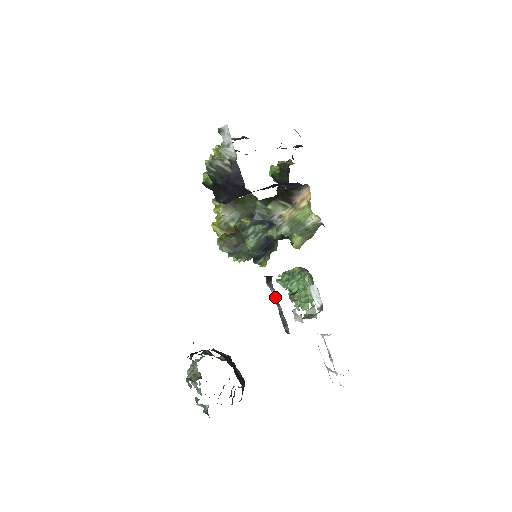
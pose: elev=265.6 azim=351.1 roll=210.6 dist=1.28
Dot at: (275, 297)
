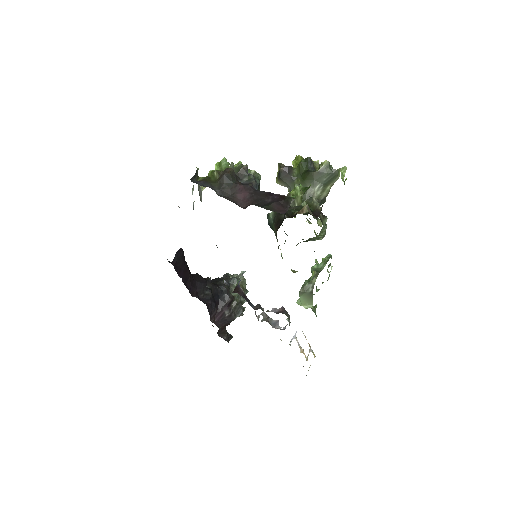
Dot at: occluded
